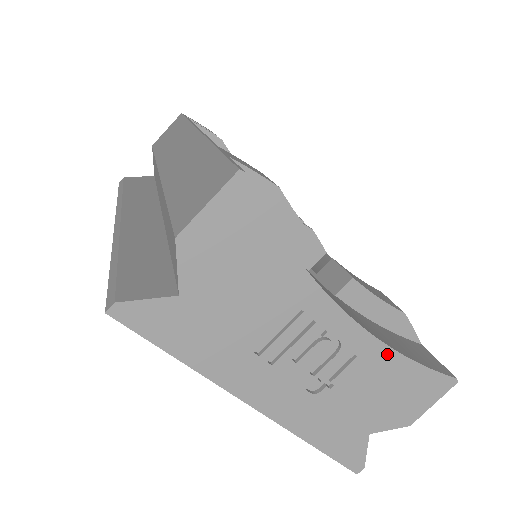
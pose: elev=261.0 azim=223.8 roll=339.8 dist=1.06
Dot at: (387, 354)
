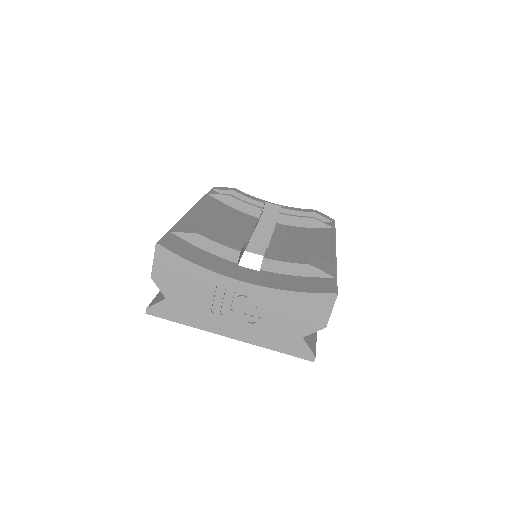
Dot at: (278, 293)
